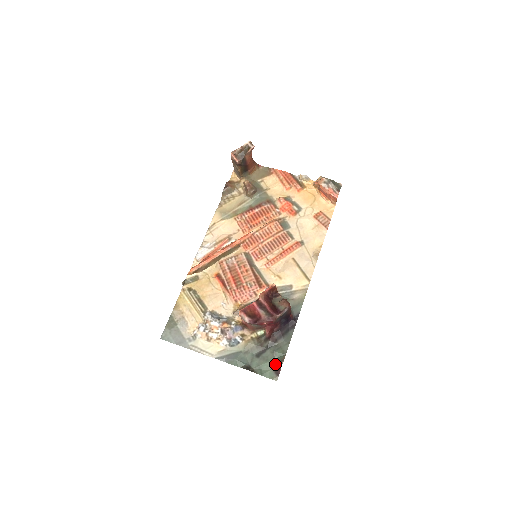
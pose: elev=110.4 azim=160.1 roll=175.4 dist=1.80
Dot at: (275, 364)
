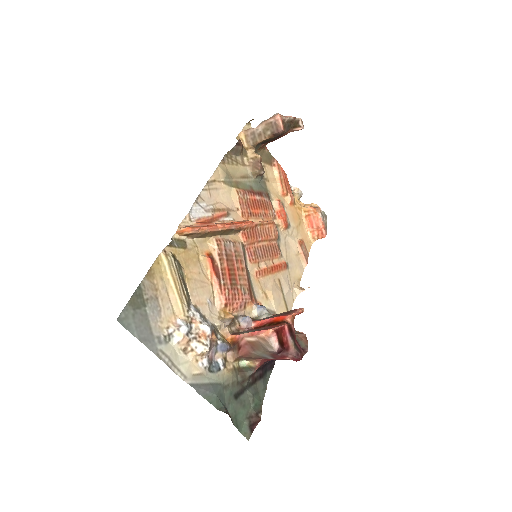
Dot at: (252, 414)
